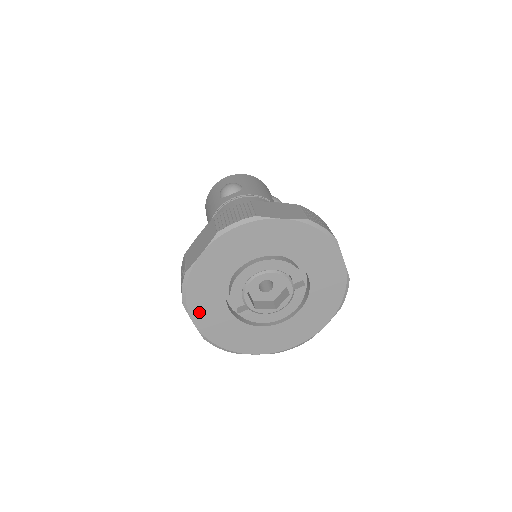
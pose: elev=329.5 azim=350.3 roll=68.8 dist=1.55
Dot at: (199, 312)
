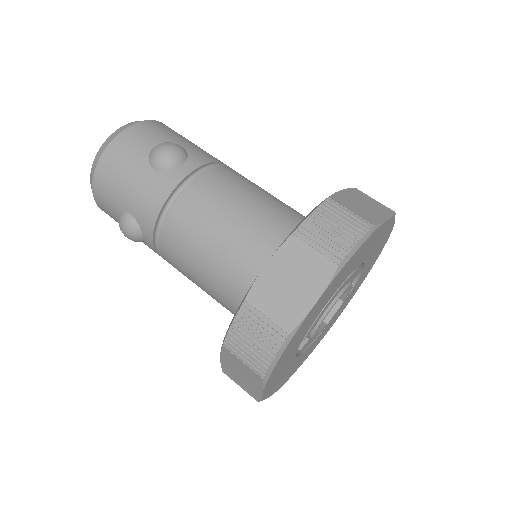
Dot at: (274, 375)
